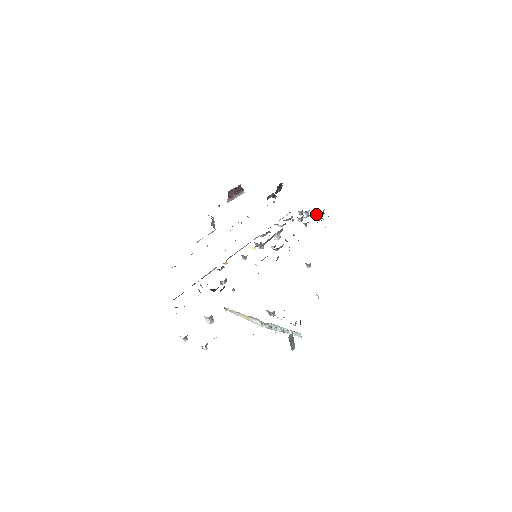
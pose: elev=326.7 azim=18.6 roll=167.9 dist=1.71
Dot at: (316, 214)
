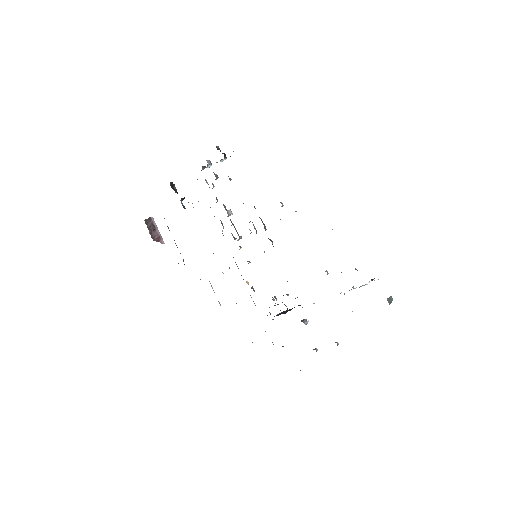
Dot at: occluded
